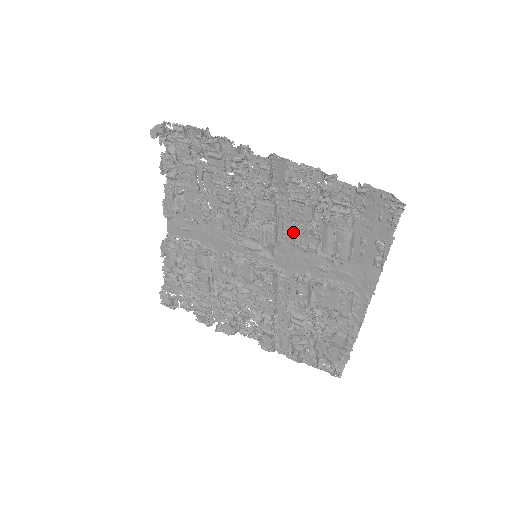
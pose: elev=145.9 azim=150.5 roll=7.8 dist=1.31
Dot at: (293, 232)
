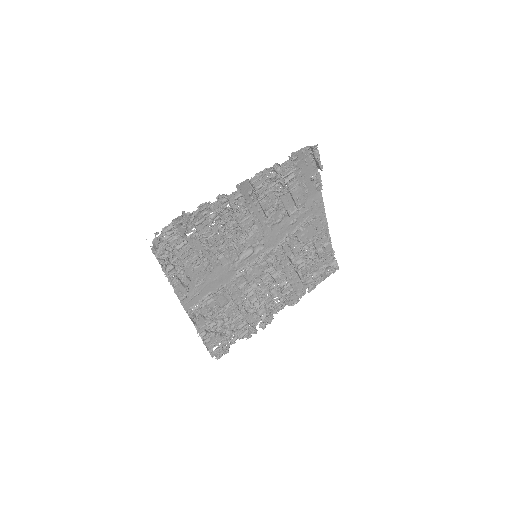
Dot at: (266, 220)
